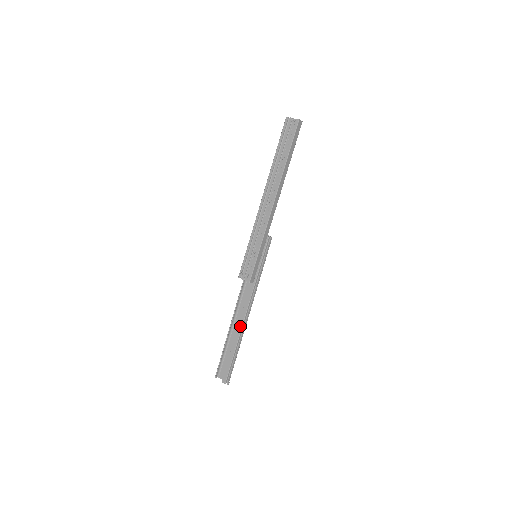
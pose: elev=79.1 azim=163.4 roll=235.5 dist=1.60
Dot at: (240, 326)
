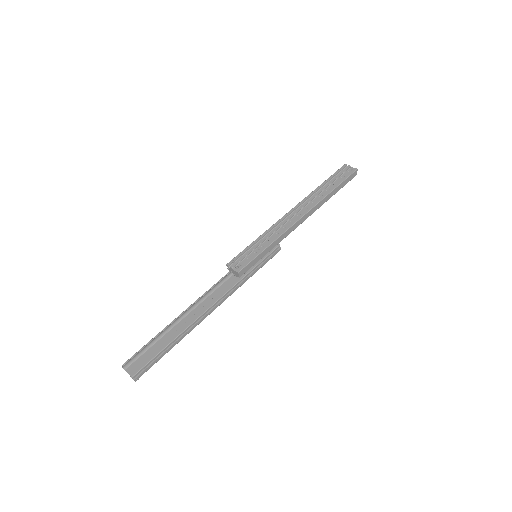
Dot at: (196, 316)
